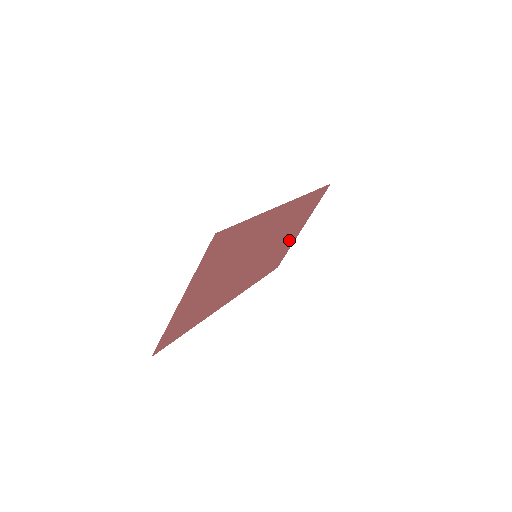
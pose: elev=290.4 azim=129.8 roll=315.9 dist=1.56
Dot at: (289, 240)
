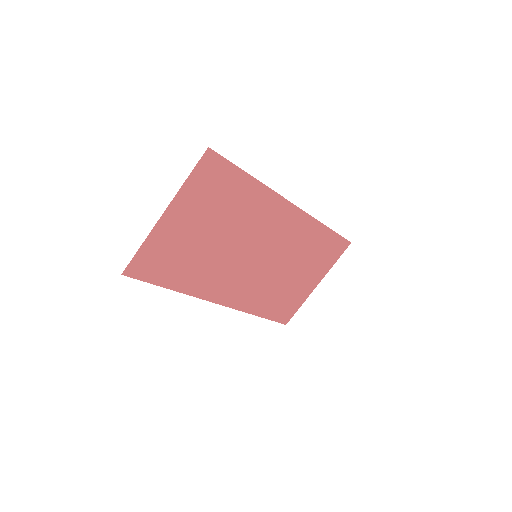
Dot at: (300, 286)
